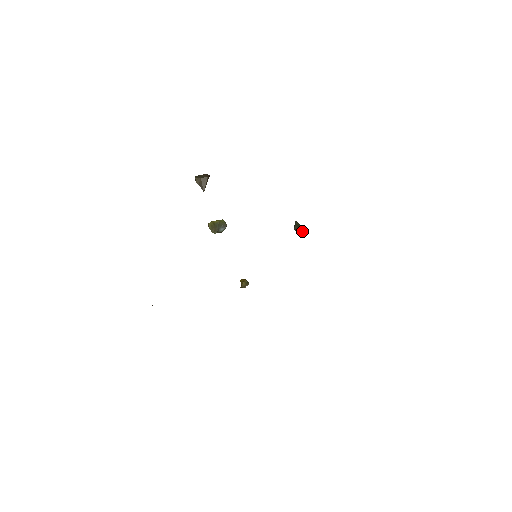
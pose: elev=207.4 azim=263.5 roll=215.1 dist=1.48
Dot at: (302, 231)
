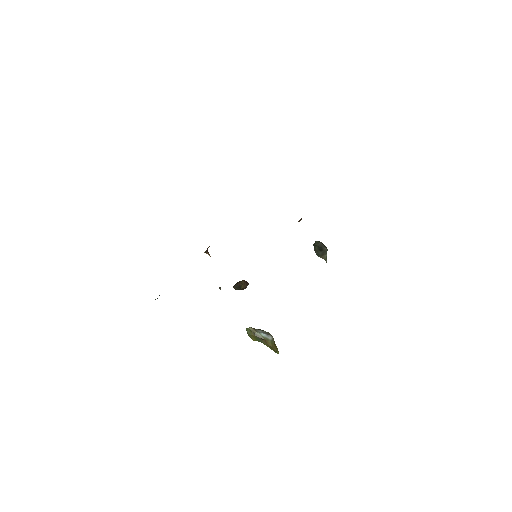
Dot at: (320, 243)
